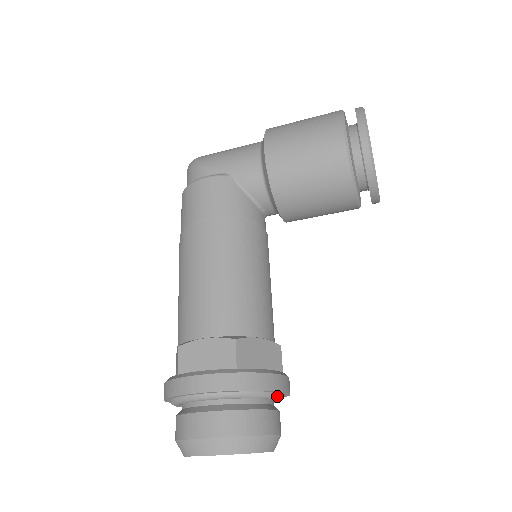
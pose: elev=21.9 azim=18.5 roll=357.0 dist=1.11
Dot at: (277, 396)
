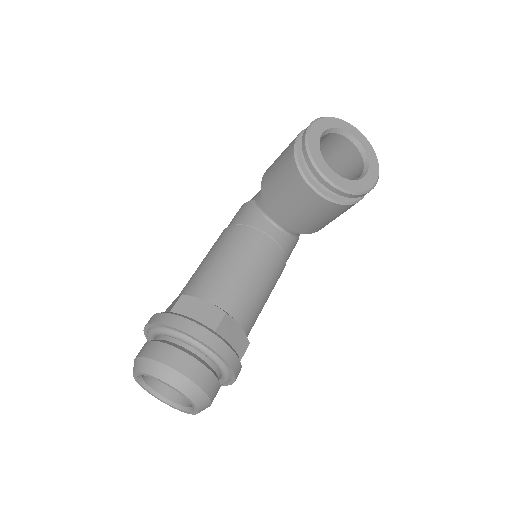
Dot at: (195, 344)
